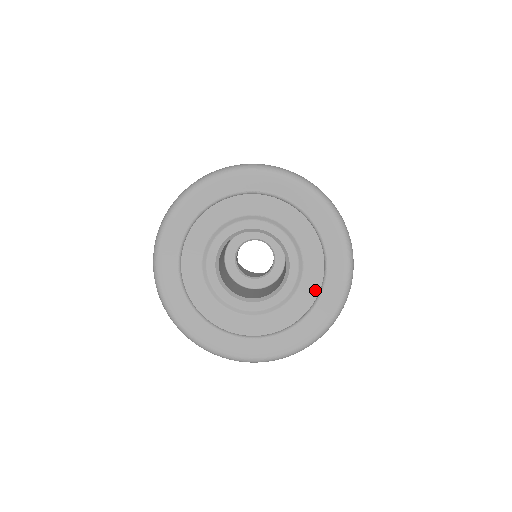
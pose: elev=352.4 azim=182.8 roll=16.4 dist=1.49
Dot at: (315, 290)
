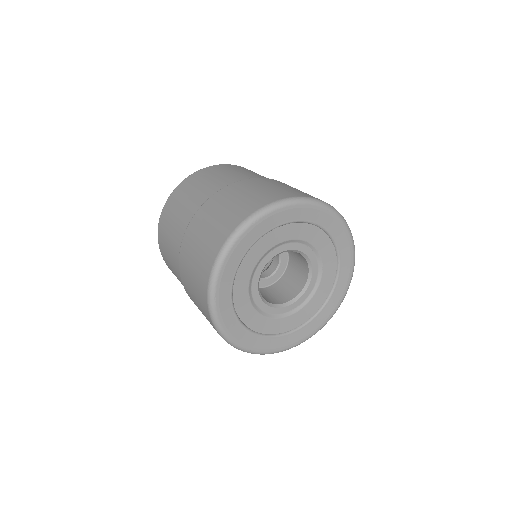
Dot at: (315, 310)
